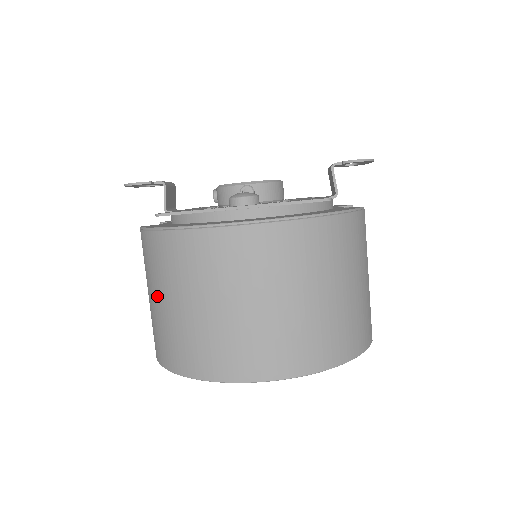
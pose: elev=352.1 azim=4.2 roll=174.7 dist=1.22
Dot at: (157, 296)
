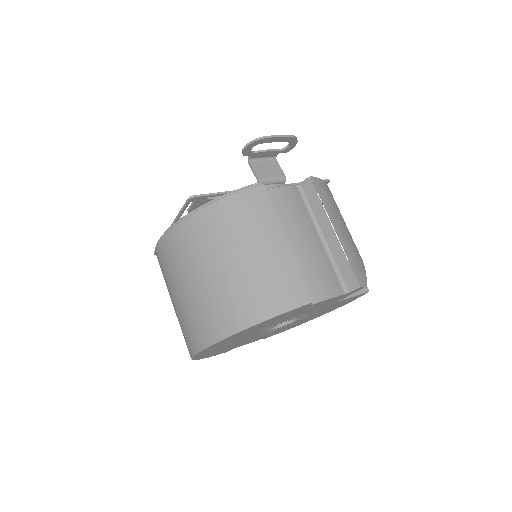
Dot at: occluded
